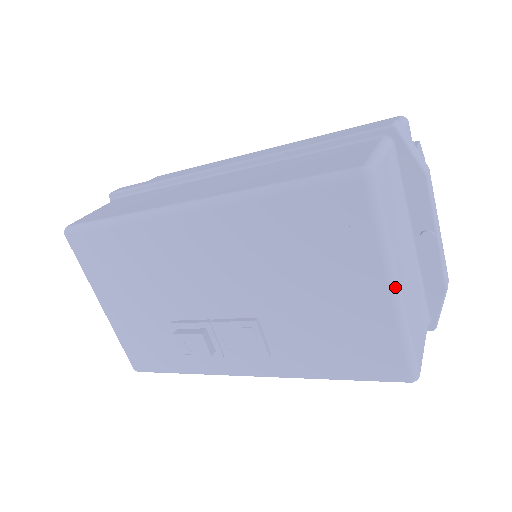
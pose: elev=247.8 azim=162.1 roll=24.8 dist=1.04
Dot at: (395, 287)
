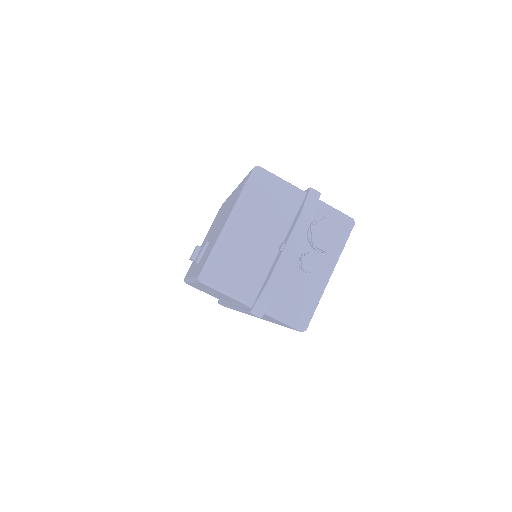
Dot at: (228, 221)
